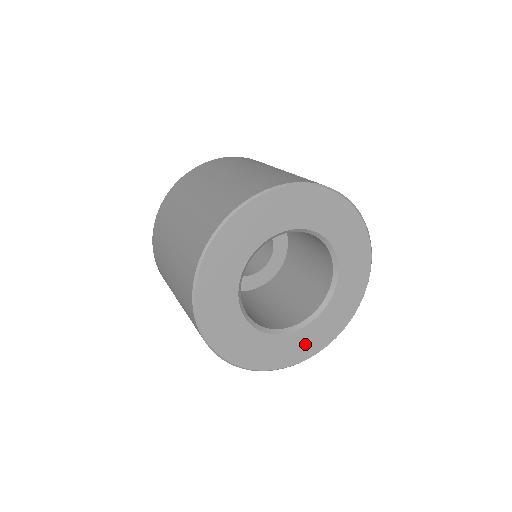
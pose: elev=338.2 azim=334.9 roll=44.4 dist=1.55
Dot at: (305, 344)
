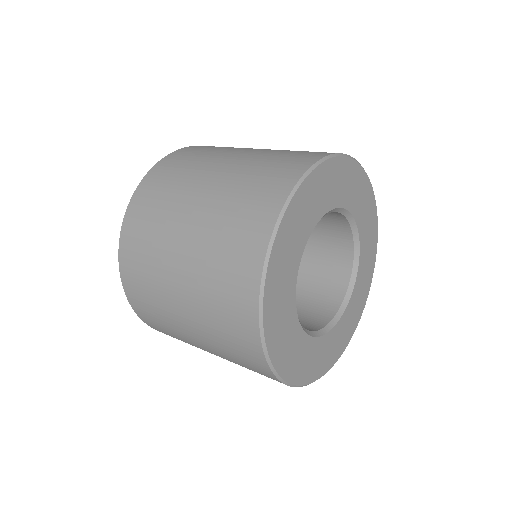
Dot at: (322, 357)
